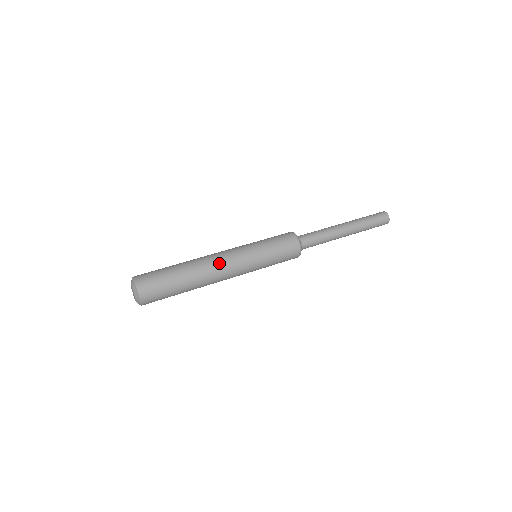
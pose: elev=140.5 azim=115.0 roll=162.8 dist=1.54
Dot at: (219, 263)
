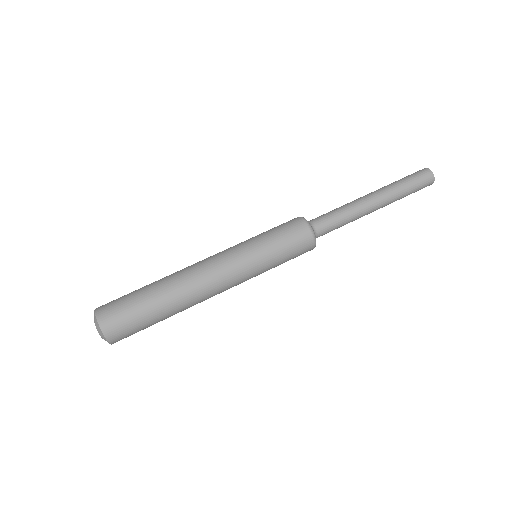
Dot at: (211, 289)
